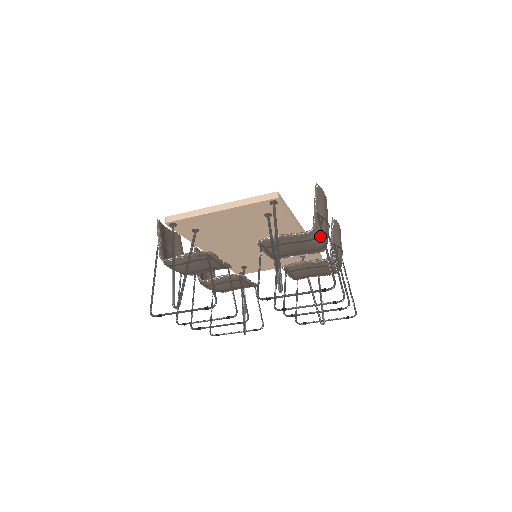
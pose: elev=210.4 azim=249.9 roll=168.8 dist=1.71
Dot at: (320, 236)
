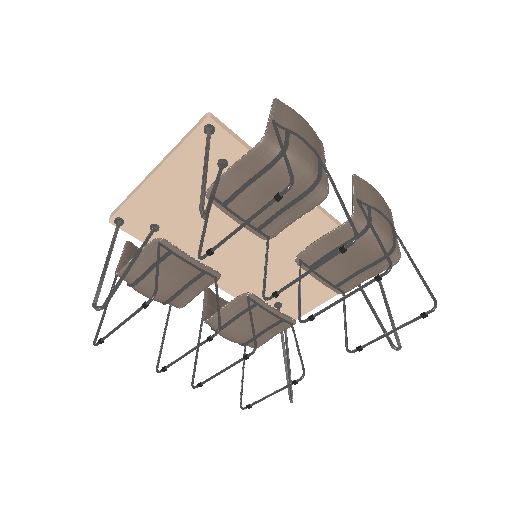
Dot at: (288, 153)
